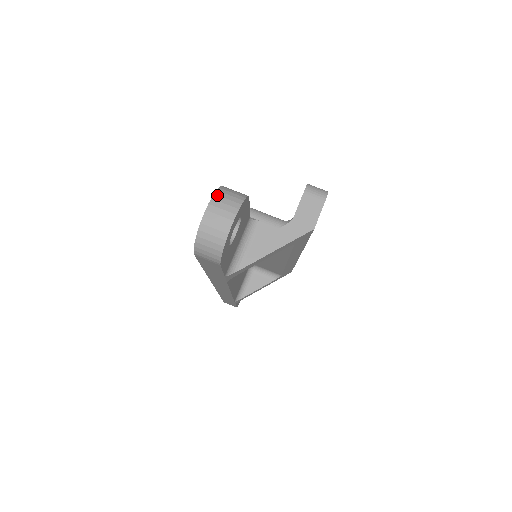
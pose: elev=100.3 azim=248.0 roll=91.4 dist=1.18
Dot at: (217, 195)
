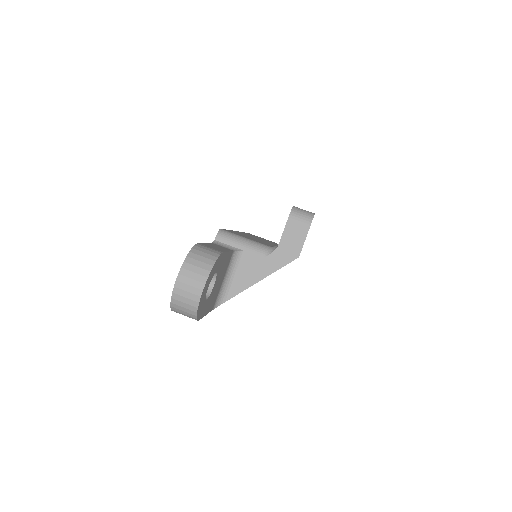
Dot at: (187, 263)
